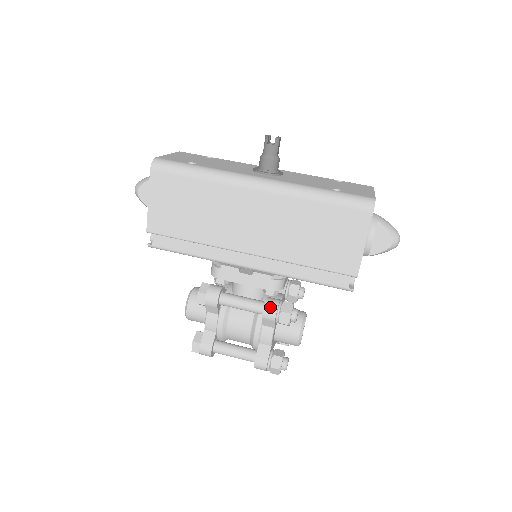
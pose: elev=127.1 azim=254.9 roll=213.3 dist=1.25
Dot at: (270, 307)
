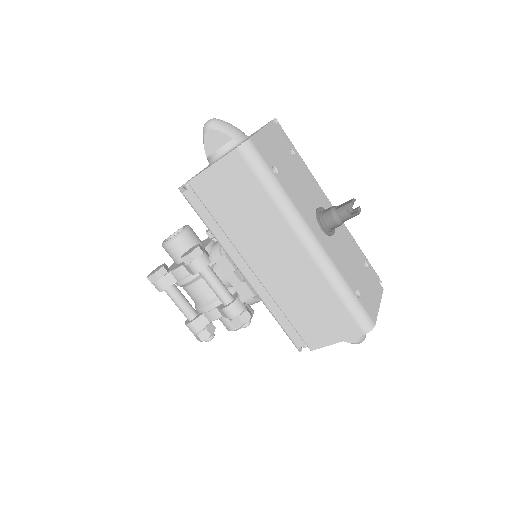
Dot at: (234, 309)
